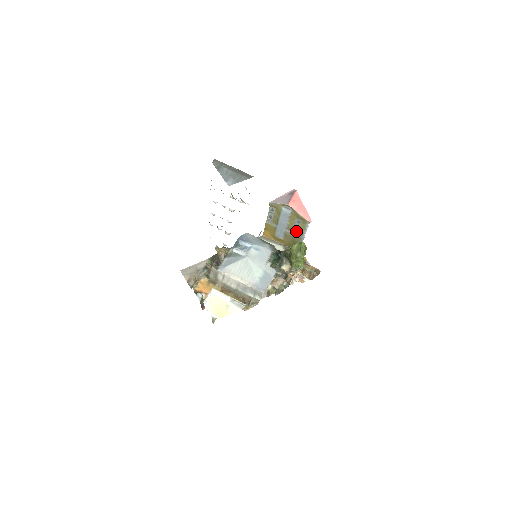
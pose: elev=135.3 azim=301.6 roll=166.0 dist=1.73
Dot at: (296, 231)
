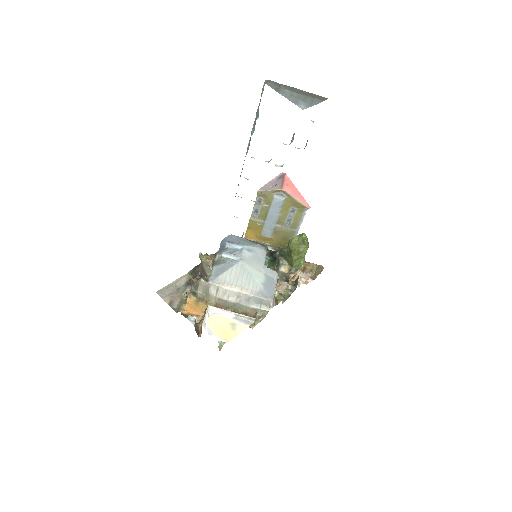
Dot at: (289, 224)
